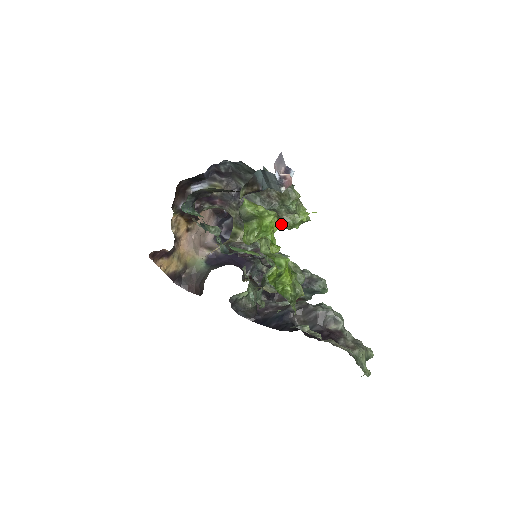
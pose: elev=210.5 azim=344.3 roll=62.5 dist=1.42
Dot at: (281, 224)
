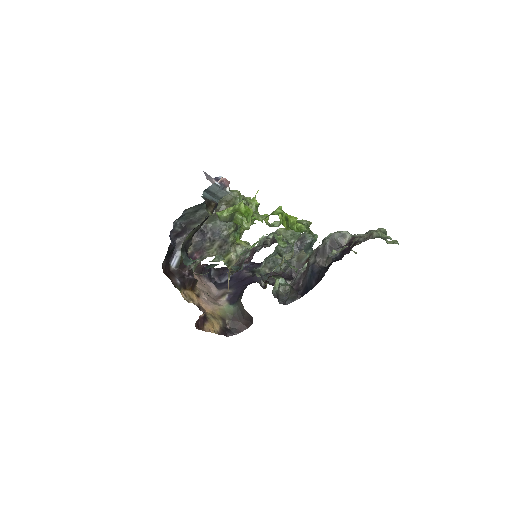
Dot at: occluded
